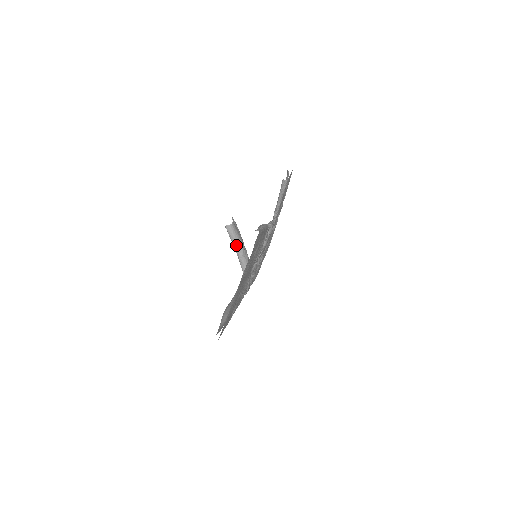
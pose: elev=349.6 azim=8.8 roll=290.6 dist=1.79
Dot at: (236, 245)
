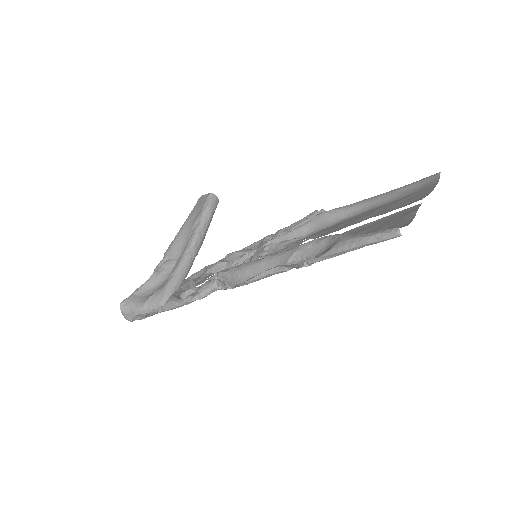
Dot at: (203, 230)
